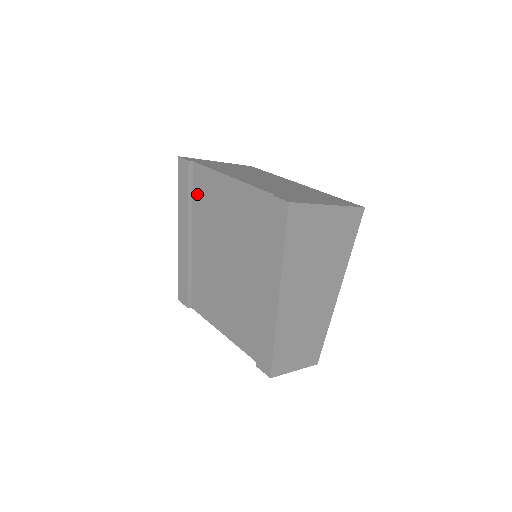
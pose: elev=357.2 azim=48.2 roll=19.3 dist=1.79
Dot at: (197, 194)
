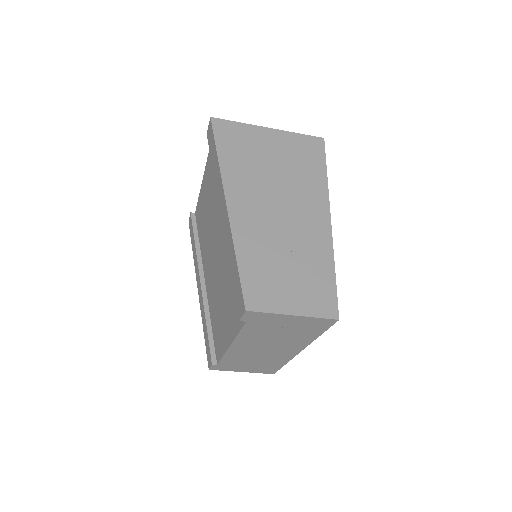
Dot at: (199, 233)
